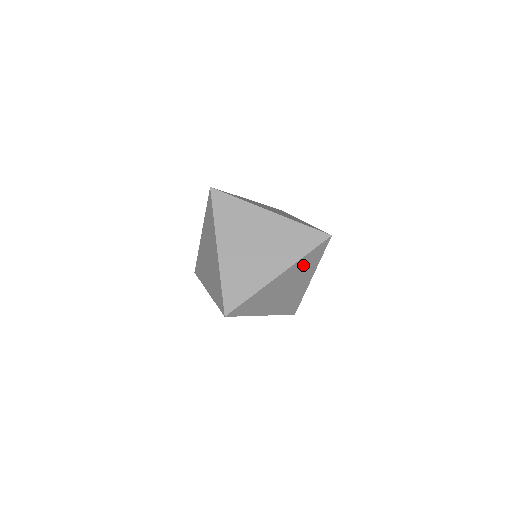
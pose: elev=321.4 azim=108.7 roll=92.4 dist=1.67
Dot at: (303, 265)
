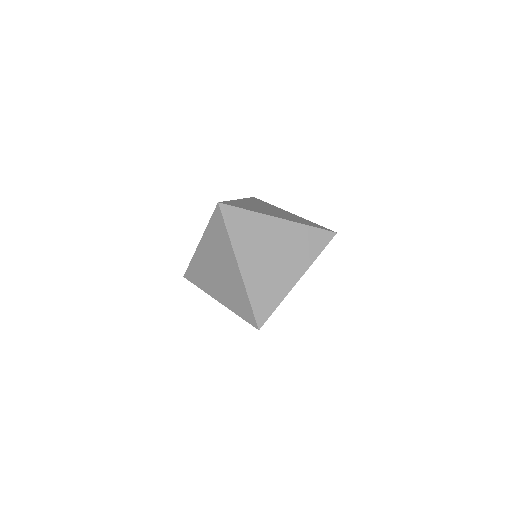
Dot at: (302, 239)
